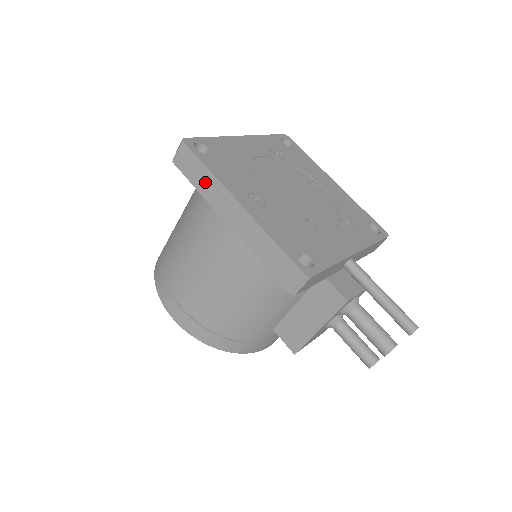
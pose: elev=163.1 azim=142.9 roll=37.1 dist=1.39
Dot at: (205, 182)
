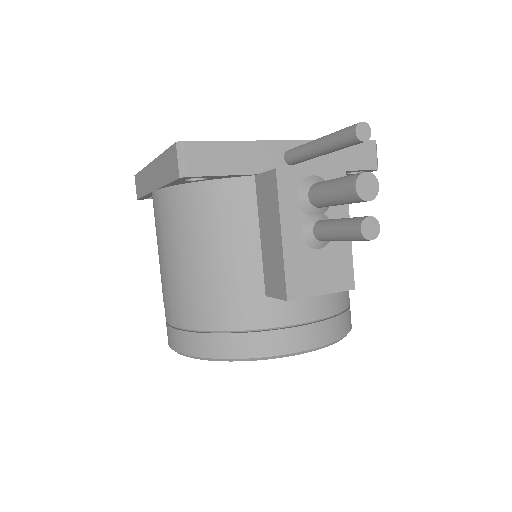
Dot at: (143, 182)
